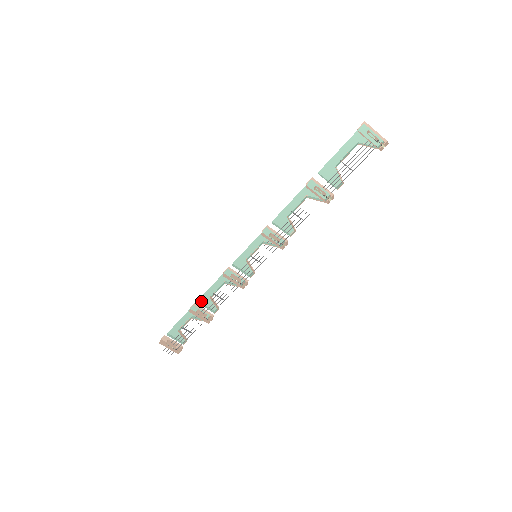
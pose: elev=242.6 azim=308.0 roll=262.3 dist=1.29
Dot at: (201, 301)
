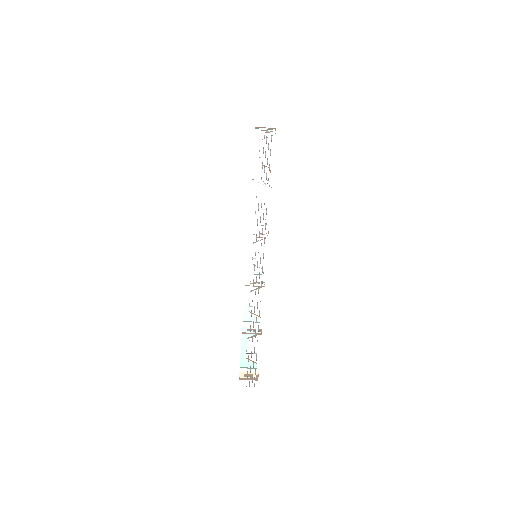
Dot at: (245, 320)
